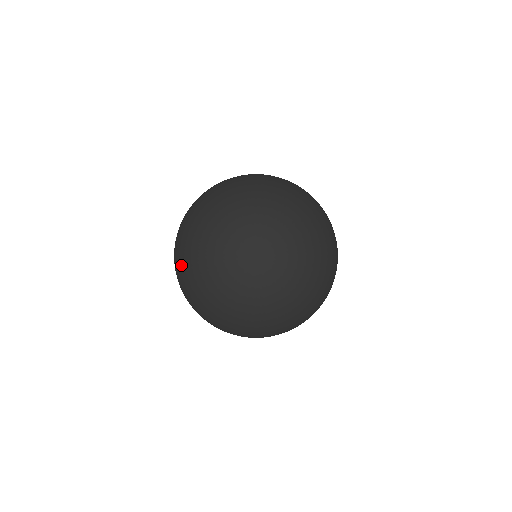
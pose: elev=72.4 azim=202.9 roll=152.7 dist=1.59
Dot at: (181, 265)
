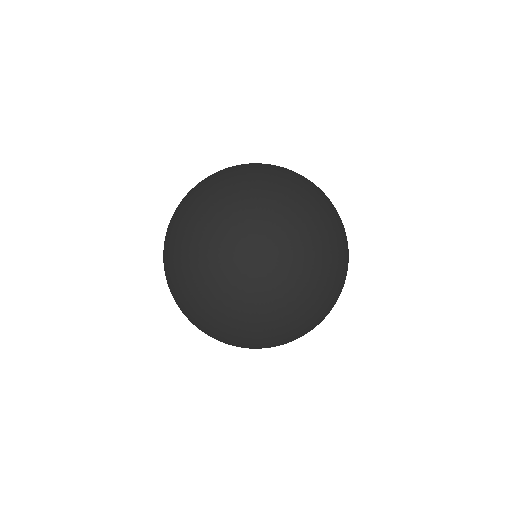
Dot at: occluded
